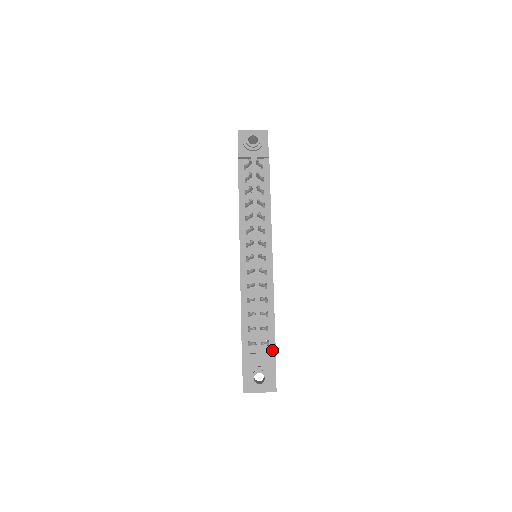
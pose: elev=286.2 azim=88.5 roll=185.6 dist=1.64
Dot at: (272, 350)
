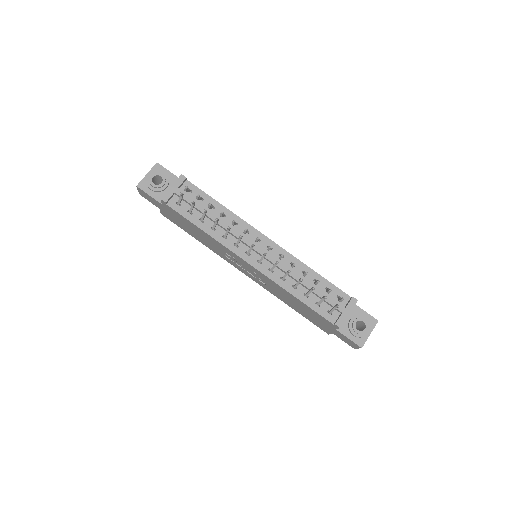
Dot at: (347, 298)
